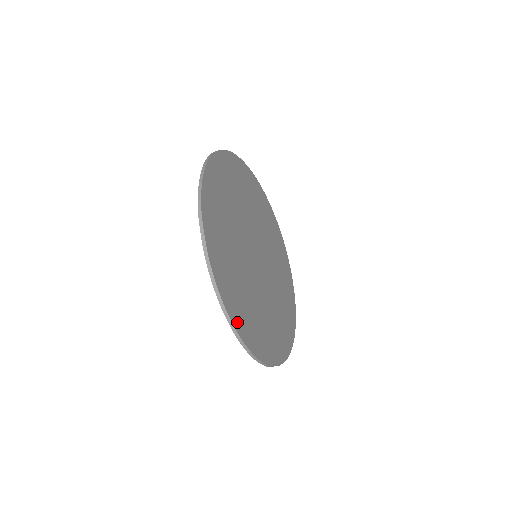
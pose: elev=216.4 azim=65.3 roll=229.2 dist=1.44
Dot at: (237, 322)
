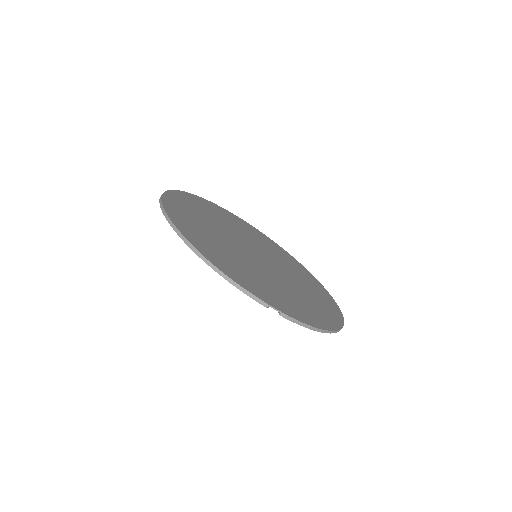
Dot at: (184, 231)
